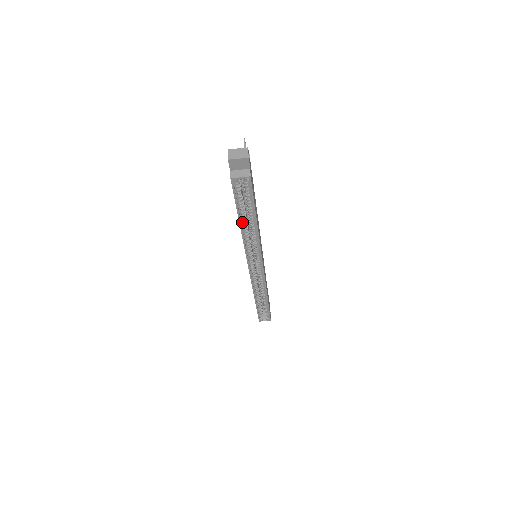
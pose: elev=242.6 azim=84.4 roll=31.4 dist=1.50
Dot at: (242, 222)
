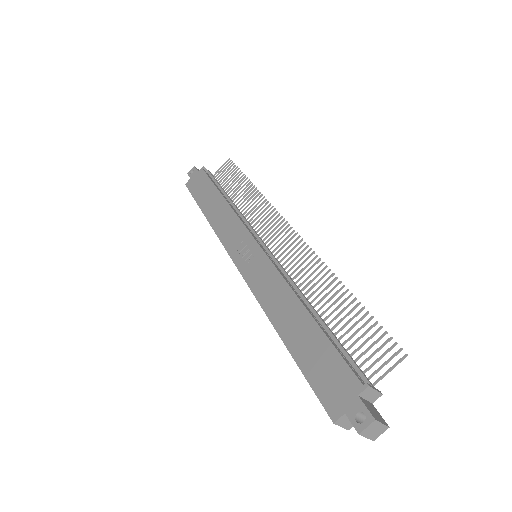
Dot at: (286, 338)
